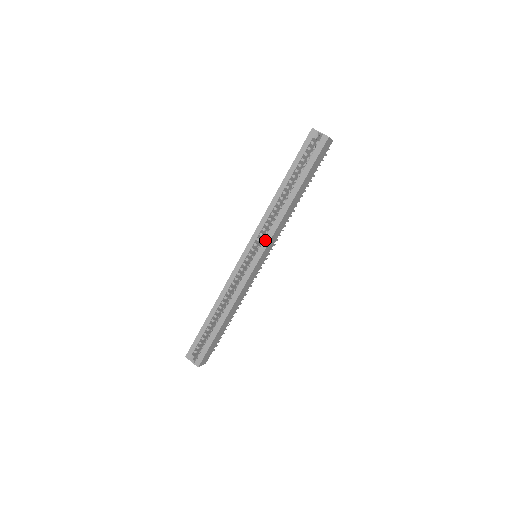
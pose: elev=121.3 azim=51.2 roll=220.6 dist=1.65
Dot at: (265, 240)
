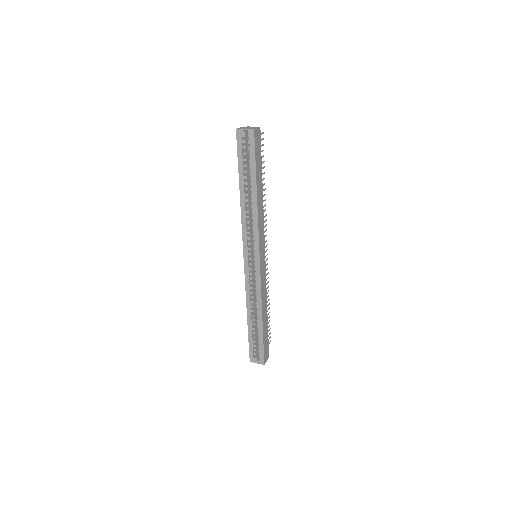
Dot at: (255, 241)
